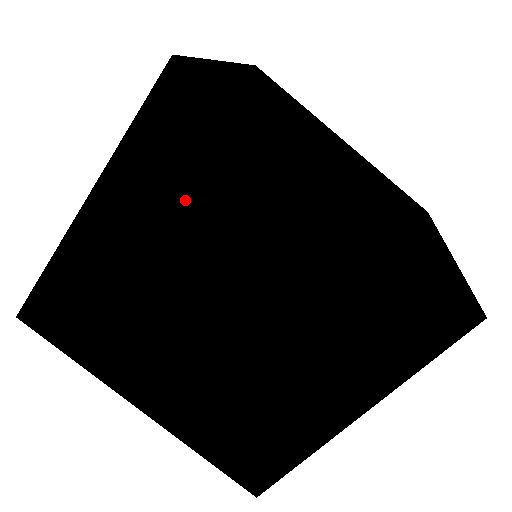
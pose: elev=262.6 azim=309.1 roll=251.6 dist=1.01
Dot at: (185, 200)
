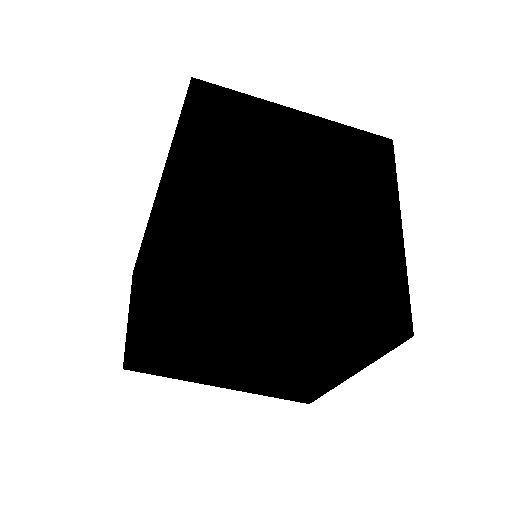
Dot at: occluded
